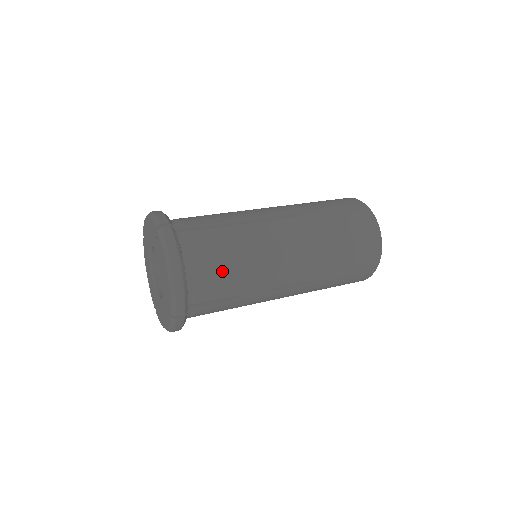
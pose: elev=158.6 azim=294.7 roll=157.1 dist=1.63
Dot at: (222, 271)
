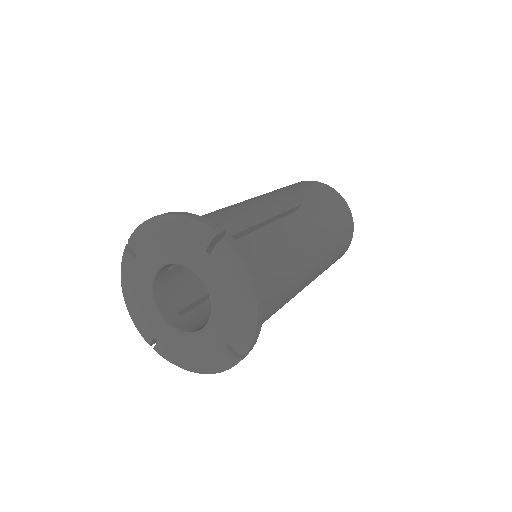
Dot at: (277, 285)
